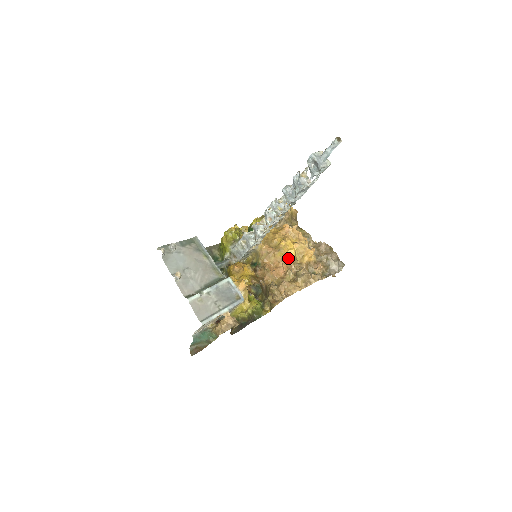
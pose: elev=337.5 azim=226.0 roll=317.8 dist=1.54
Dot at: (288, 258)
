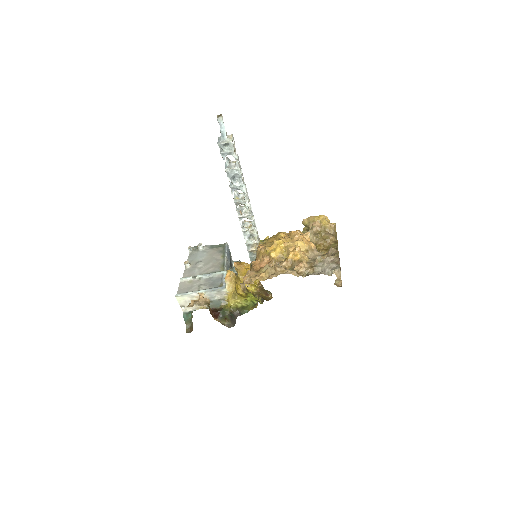
Dot at: (270, 254)
